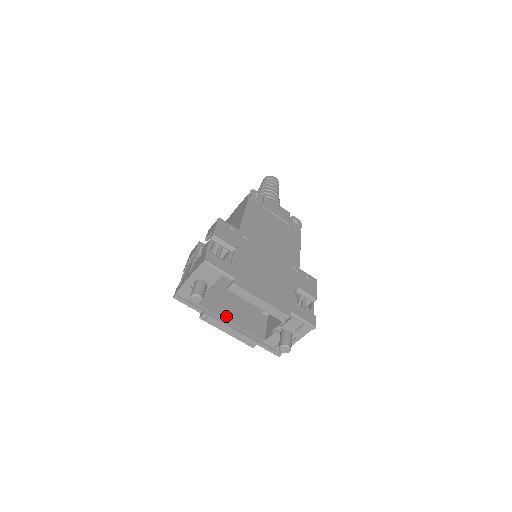
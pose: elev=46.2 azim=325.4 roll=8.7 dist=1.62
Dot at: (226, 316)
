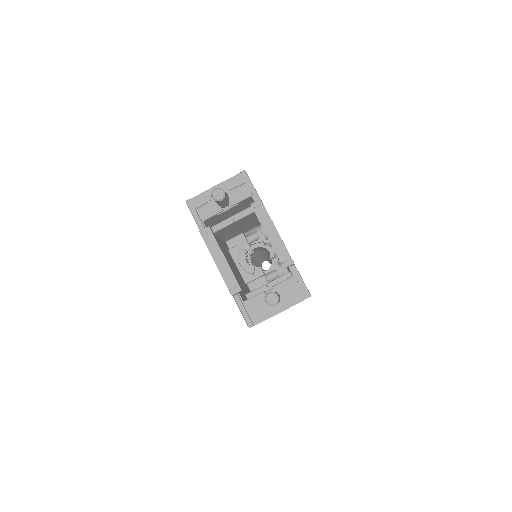
Dot at: occluded
